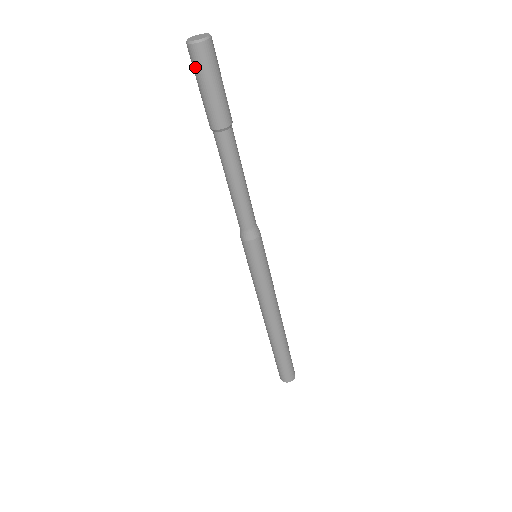
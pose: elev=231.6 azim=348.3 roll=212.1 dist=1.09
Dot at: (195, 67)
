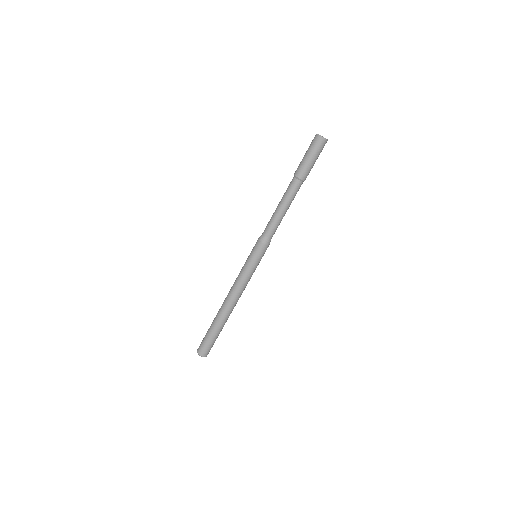
Dot at: (312, 145)
